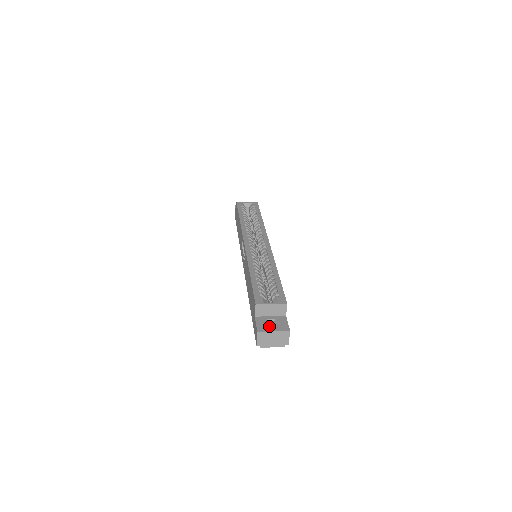
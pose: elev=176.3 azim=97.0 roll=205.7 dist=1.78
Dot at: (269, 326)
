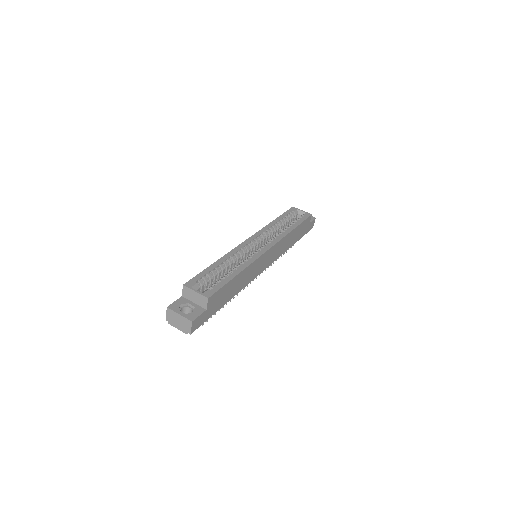
Dot at: (189, 311)
